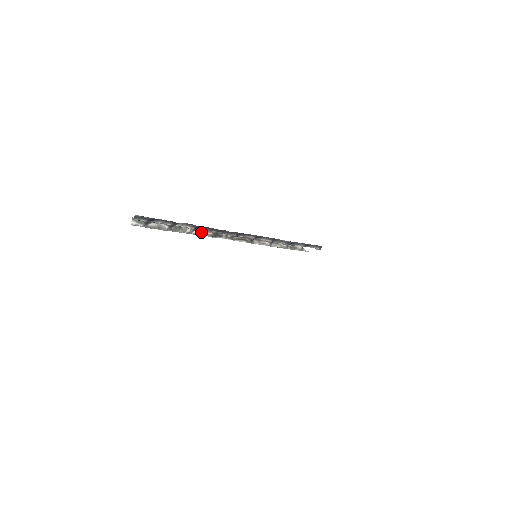
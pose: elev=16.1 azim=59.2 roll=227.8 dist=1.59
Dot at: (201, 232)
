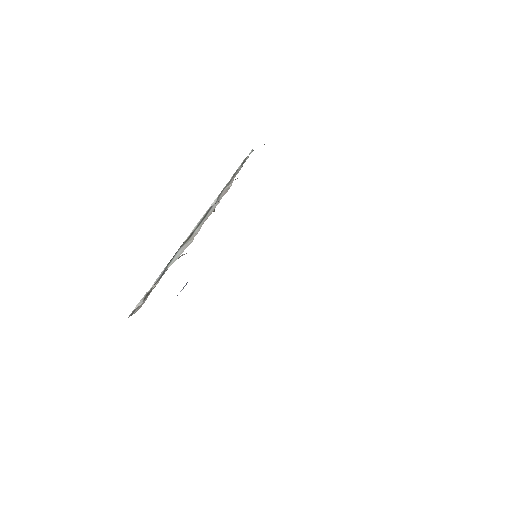
Dot at: occluded
